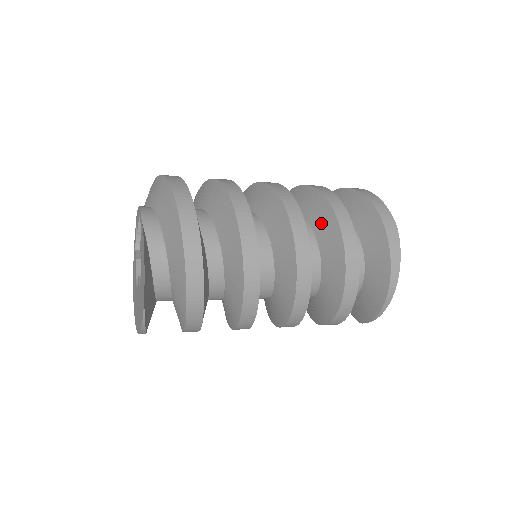
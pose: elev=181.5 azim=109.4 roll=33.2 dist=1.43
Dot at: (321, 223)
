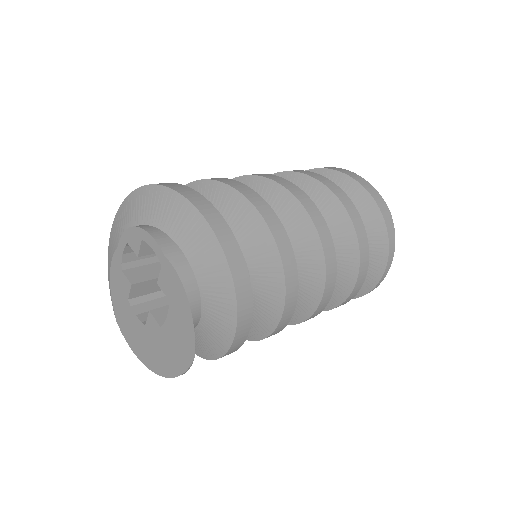
Dot at: (329, 220)
